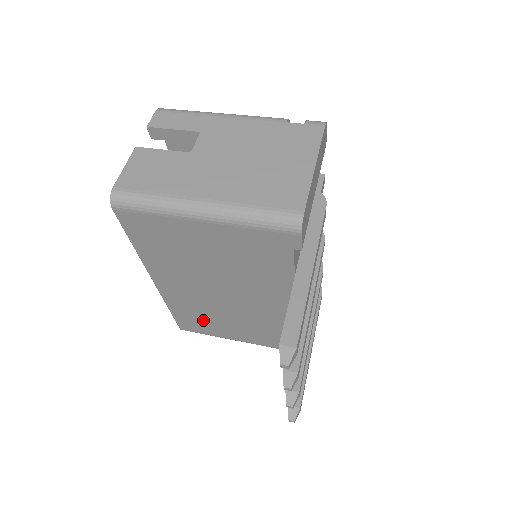
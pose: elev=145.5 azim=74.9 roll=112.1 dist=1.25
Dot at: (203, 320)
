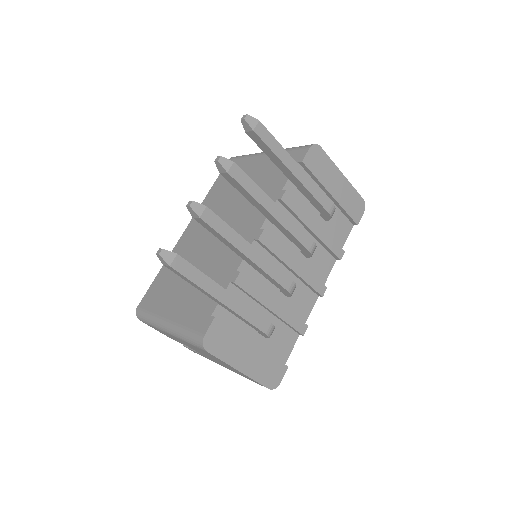
Dot at: (170, 283)
